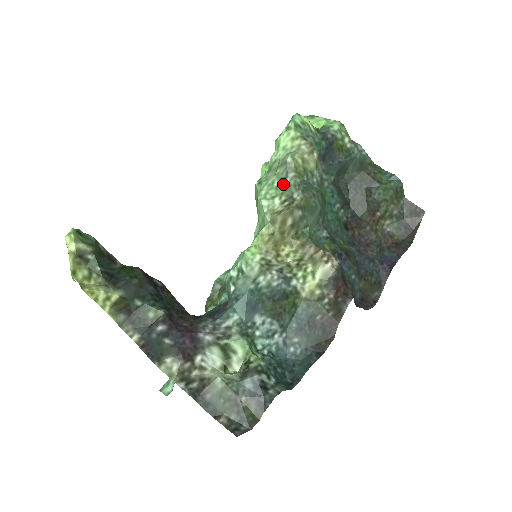
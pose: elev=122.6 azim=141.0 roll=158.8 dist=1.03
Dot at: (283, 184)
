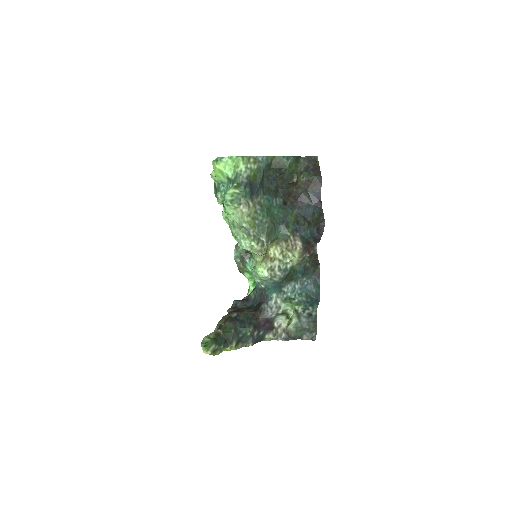
Dot at: (250, 236)
